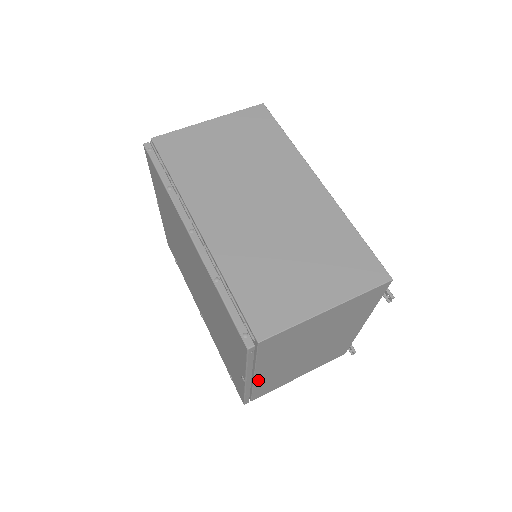
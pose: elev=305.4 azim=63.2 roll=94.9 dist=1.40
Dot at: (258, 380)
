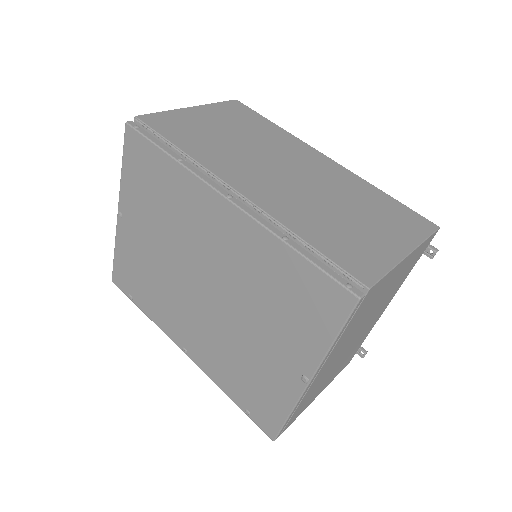
Dot at: (313, 384)
